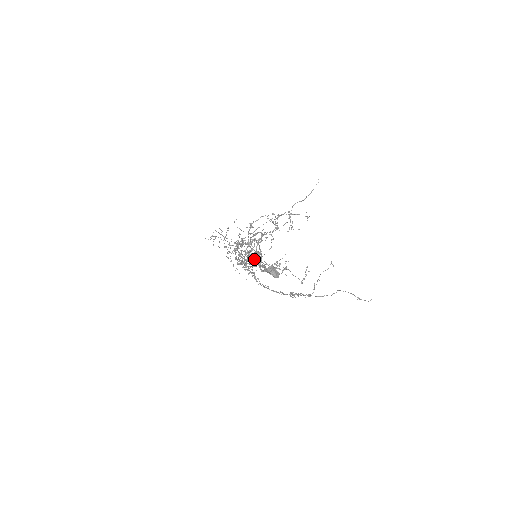
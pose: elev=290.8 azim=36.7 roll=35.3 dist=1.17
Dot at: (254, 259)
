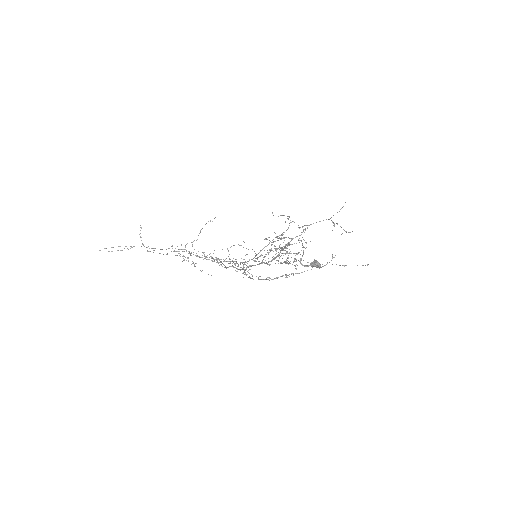
Dot at: occluded
